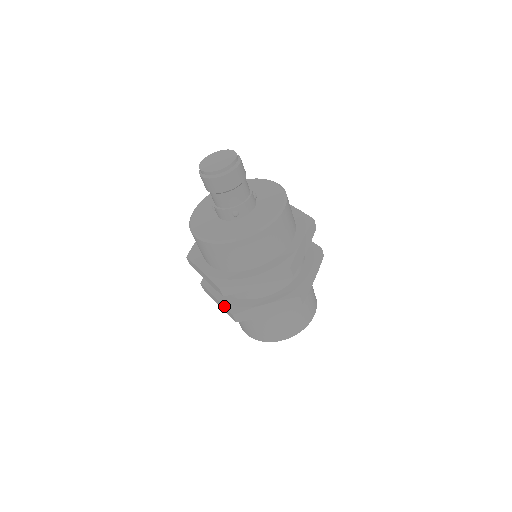
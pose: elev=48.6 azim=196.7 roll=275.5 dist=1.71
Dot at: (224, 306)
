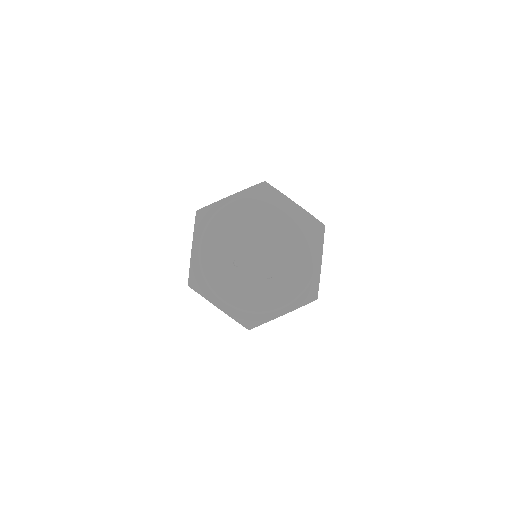
Dot at: occluded
